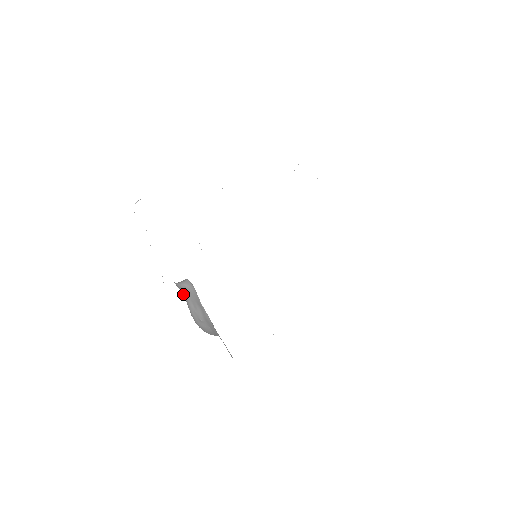
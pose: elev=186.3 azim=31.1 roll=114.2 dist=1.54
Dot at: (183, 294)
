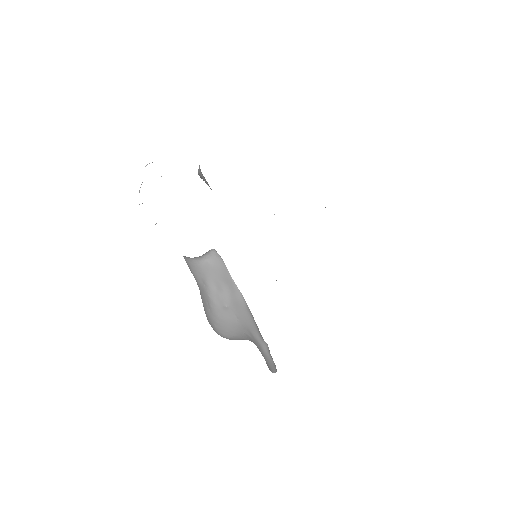
Dot at: (199, 279)
